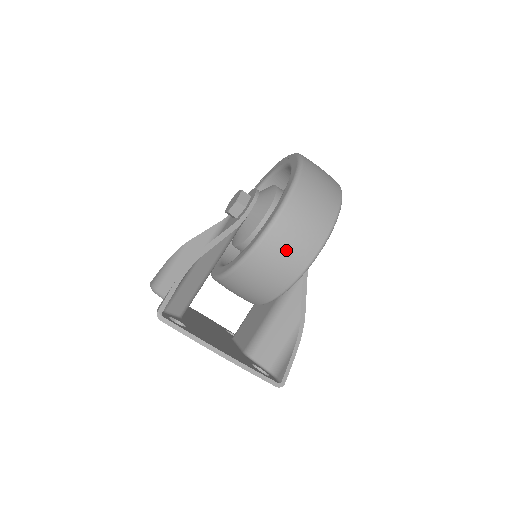
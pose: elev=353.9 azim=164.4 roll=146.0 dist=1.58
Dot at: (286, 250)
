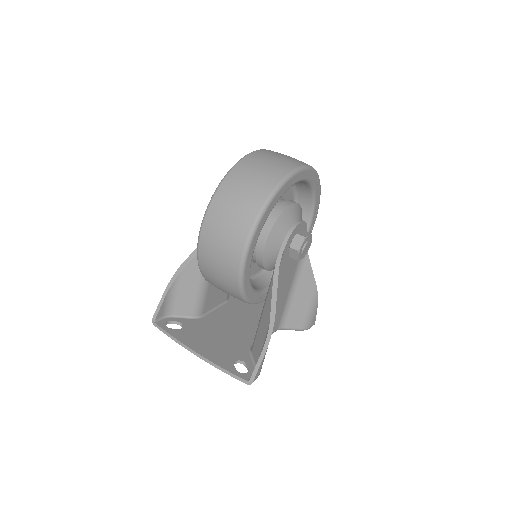
Dot at: (216, 263)
